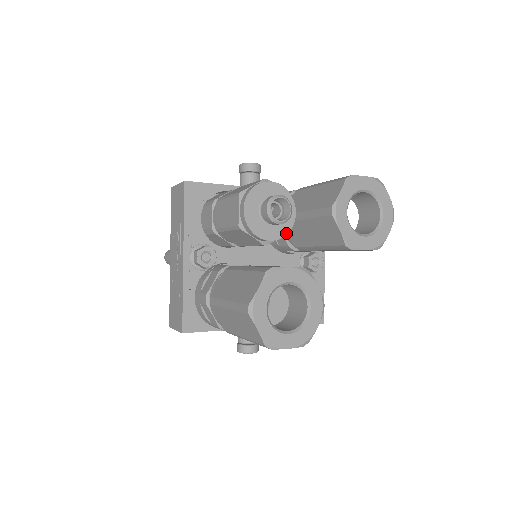
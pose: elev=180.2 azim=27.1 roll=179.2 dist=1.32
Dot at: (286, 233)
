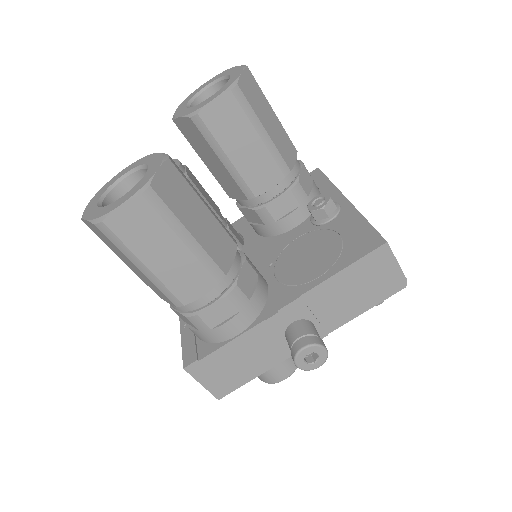
Dot at: occluded
